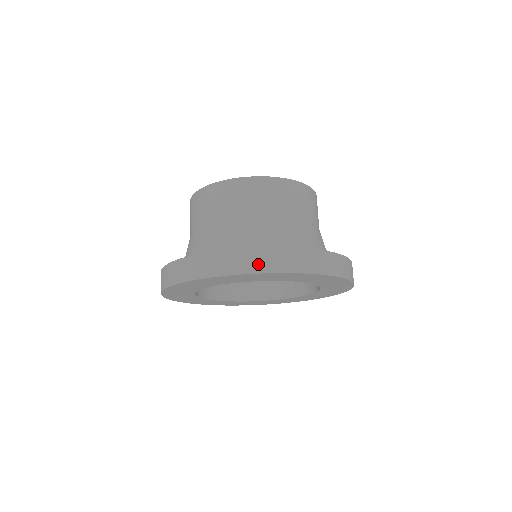
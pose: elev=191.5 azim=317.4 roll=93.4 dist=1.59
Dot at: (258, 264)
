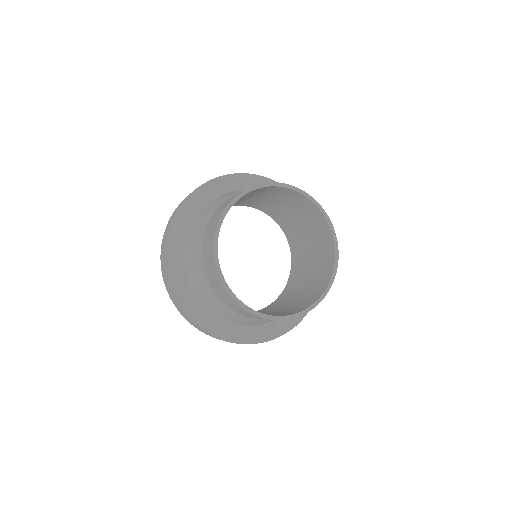
Dot at: occluded
